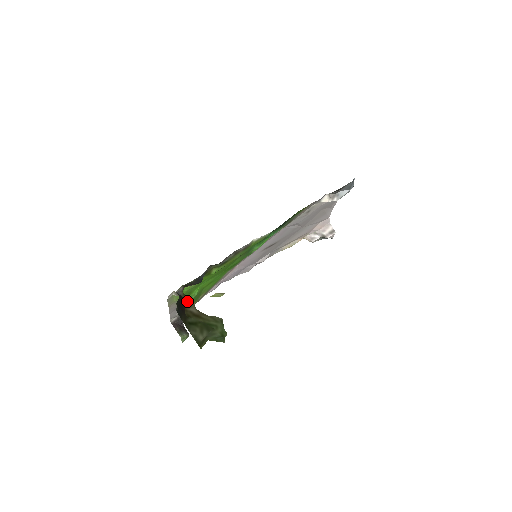
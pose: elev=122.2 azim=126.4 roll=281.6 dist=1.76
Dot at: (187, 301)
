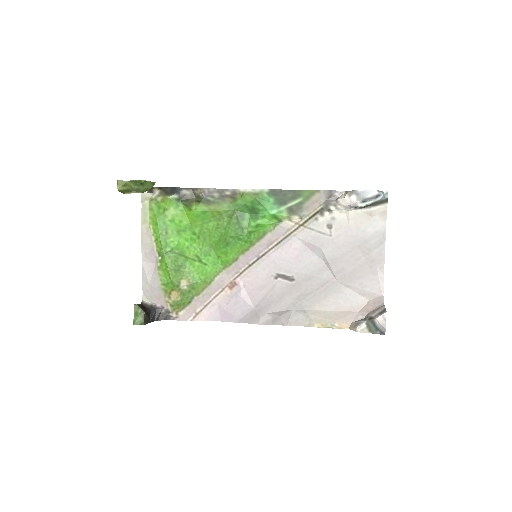
Dot at: (150, 189)
